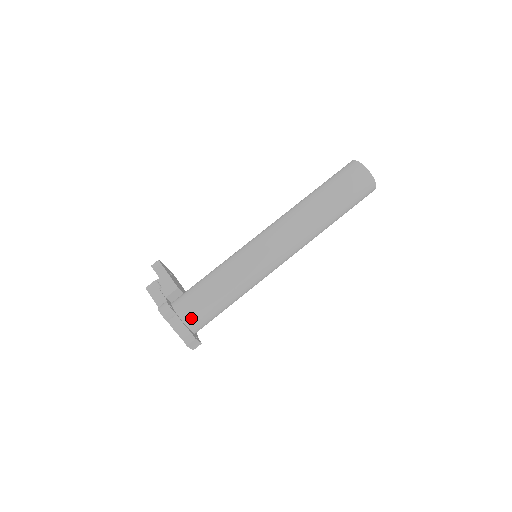
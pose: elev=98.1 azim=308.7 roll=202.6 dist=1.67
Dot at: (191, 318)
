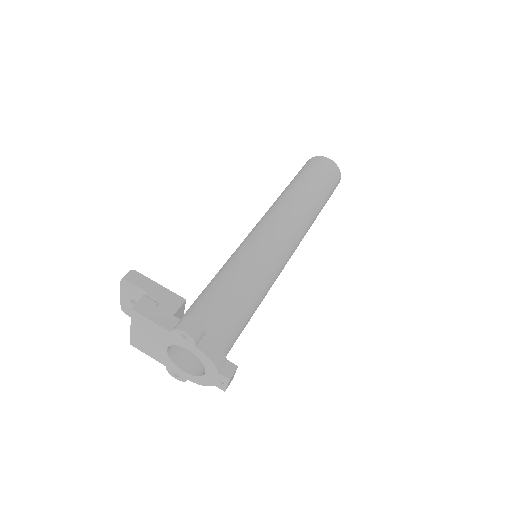
Dot at: (222, 338)
